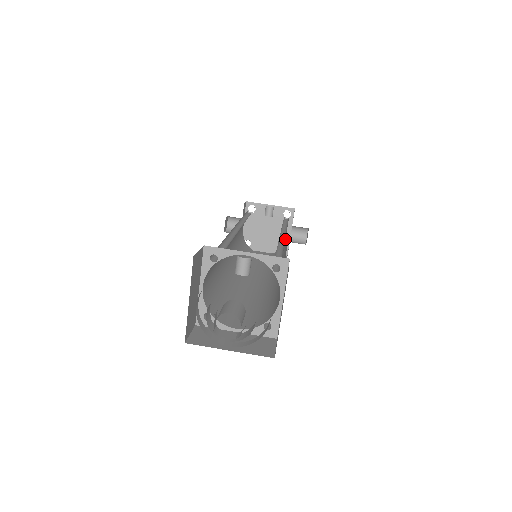
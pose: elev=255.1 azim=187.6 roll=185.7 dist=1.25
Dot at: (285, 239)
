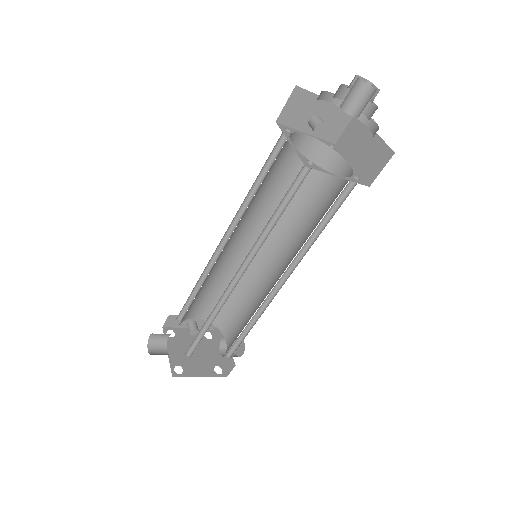
Dot at: (217, 360)
